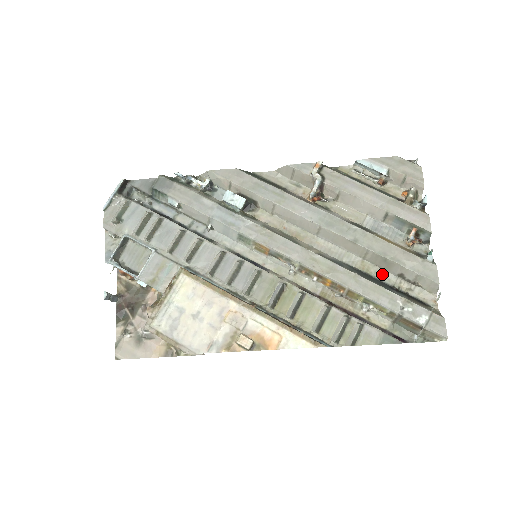
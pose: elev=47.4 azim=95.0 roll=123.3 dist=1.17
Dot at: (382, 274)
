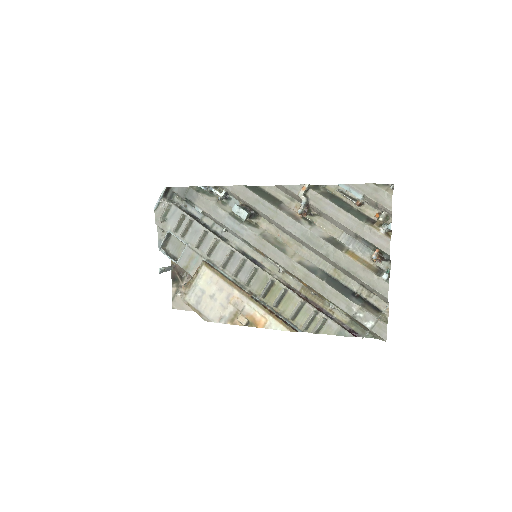
Dot at: (349, 281)
